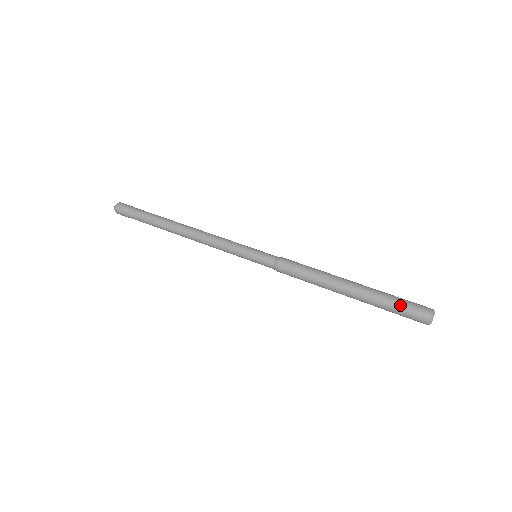
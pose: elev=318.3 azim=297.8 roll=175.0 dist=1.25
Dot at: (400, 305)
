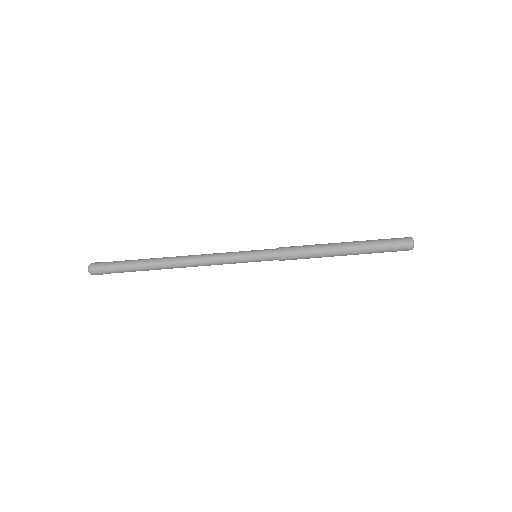
Dot at: (388, 241)
